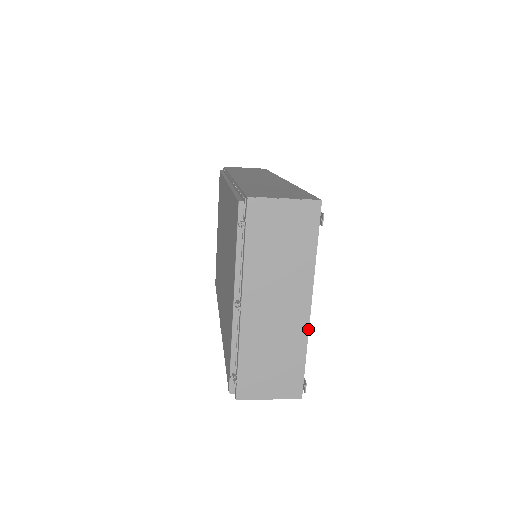
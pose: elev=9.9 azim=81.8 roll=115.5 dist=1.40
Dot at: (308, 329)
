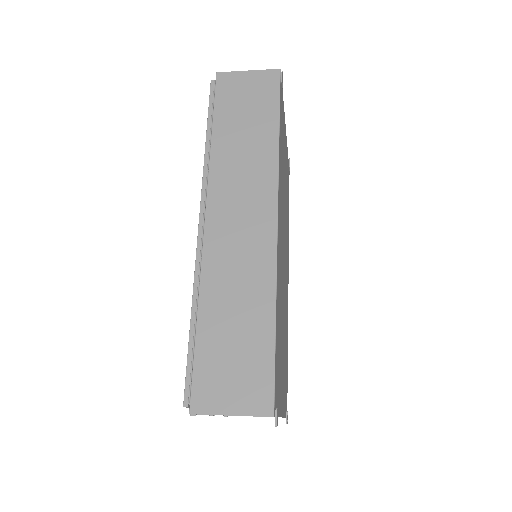
Dot at: (283, 417)
